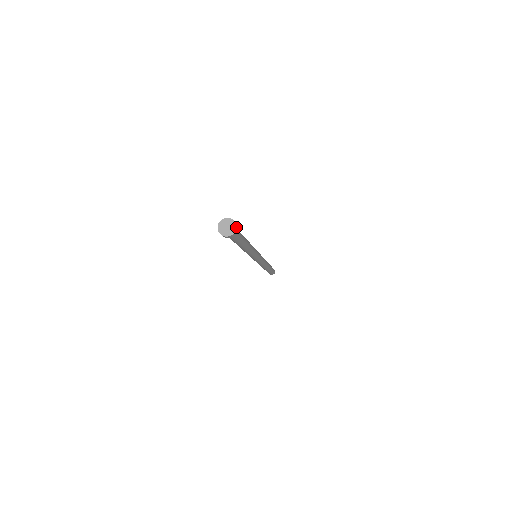
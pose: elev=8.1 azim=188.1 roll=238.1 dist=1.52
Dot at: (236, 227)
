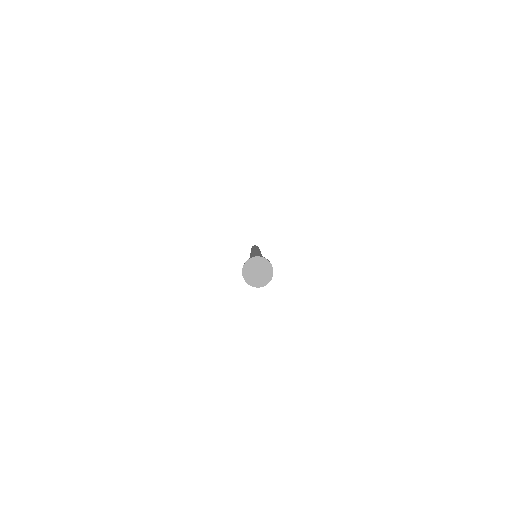
Dot at: (271, 278)
